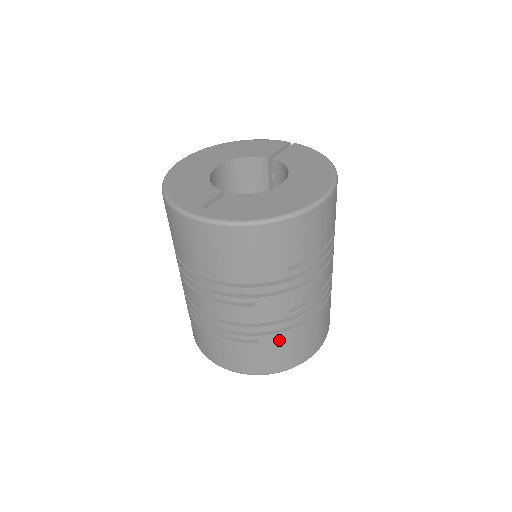
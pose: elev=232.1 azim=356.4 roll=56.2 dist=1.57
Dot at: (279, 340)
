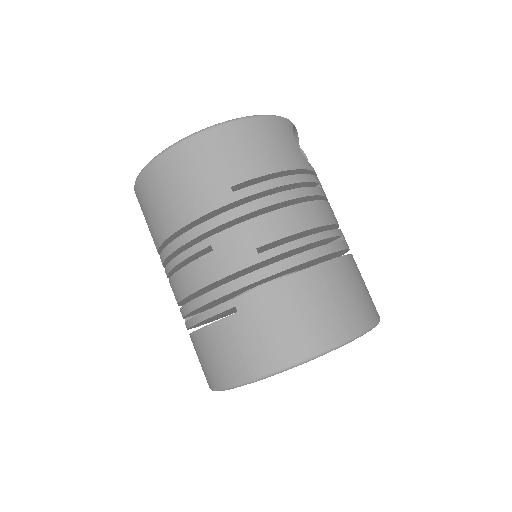
Dot at: (262, 302)
